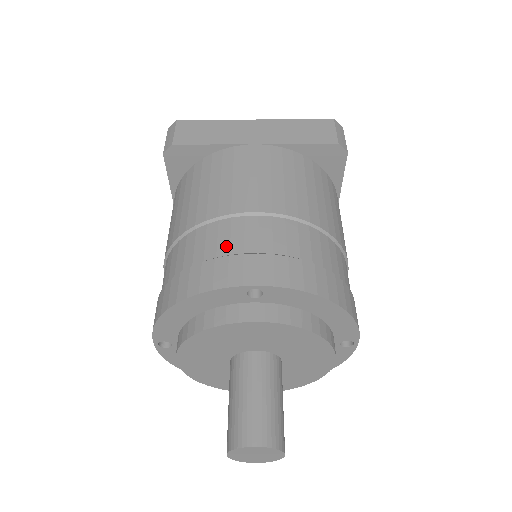
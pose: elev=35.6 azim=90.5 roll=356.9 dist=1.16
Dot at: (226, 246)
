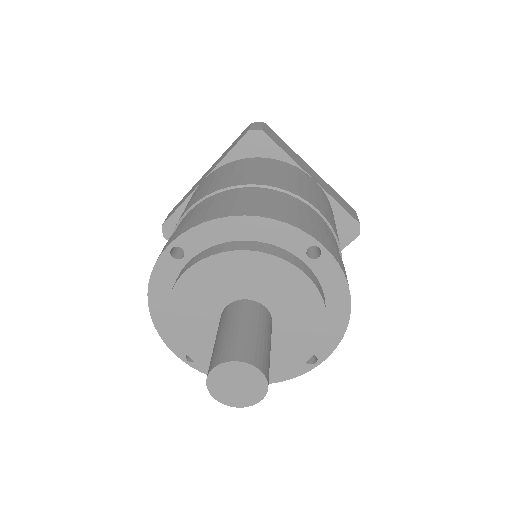
Dot at: occluded
